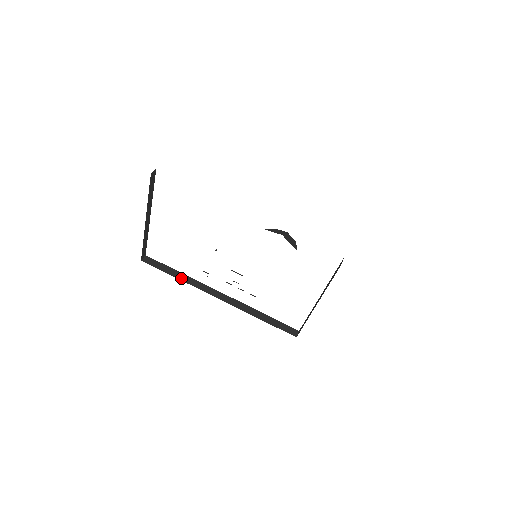
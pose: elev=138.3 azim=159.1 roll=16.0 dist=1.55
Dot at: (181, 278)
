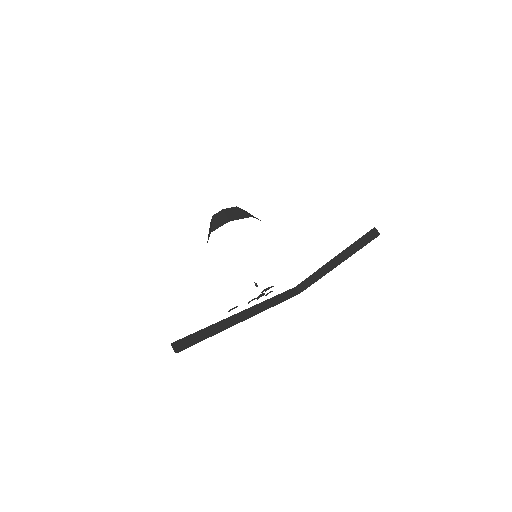
Dot at: (215, 332)
